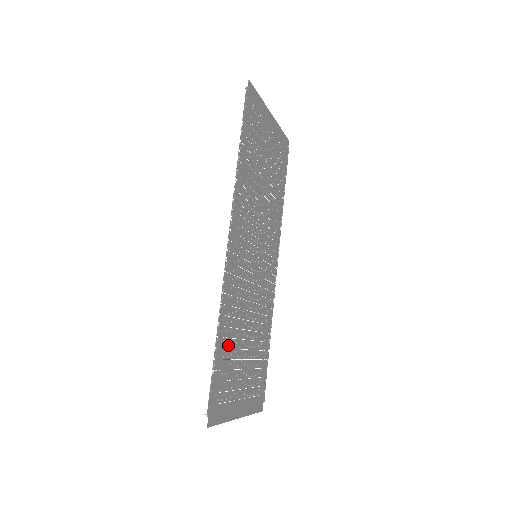
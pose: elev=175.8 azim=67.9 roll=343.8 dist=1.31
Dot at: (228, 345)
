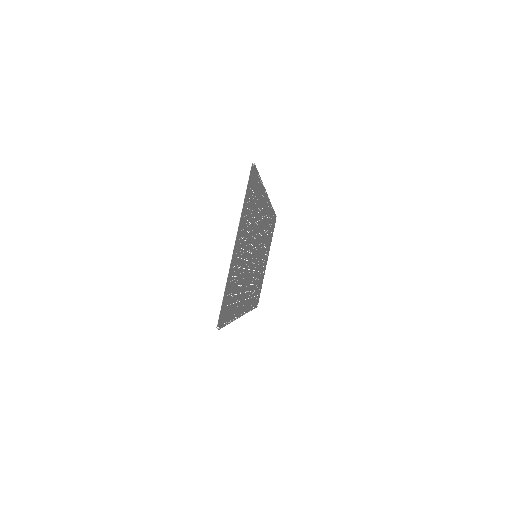
Dot at: (256, 291)
